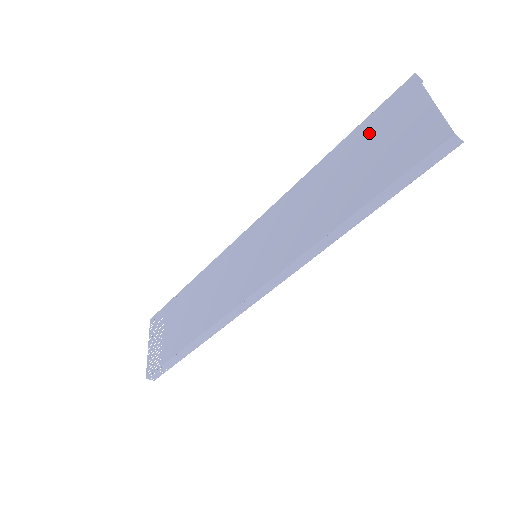
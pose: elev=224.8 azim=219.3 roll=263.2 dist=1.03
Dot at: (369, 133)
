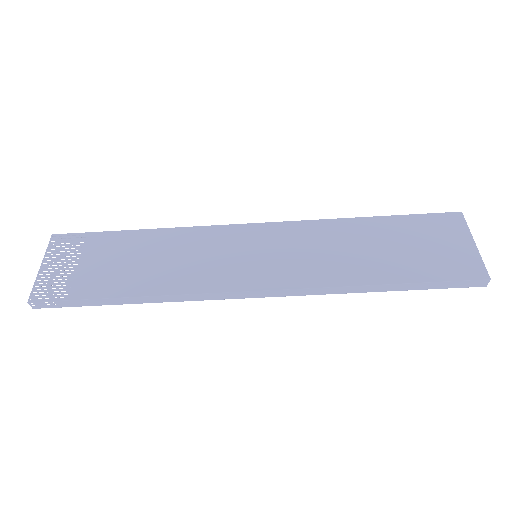
Dot at: (413, 228)
